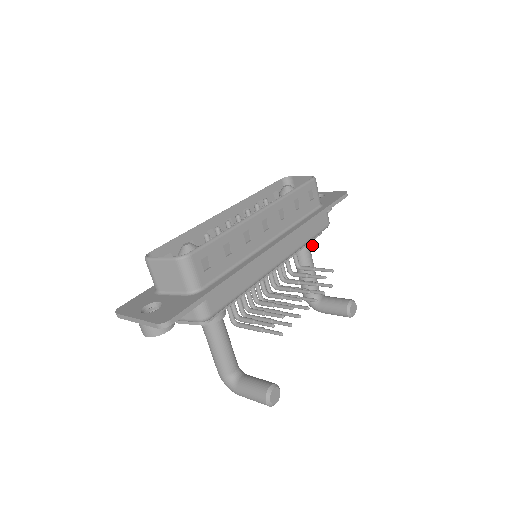
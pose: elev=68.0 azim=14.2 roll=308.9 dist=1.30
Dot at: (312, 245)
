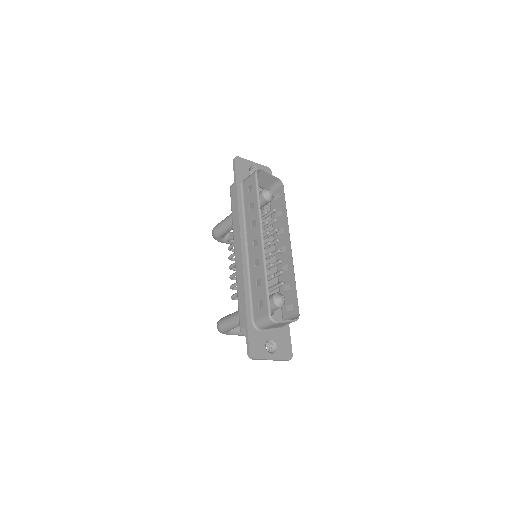
Dot at: occluded
